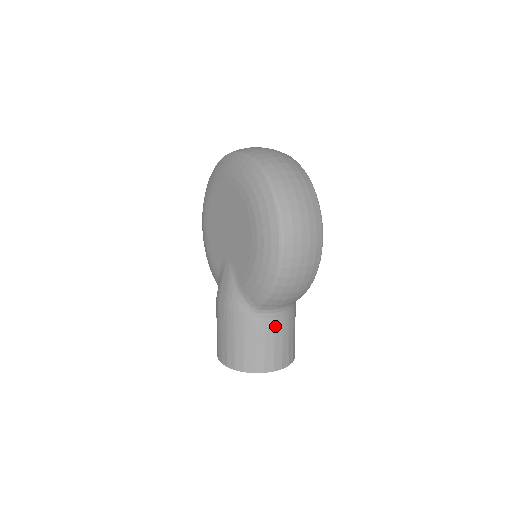
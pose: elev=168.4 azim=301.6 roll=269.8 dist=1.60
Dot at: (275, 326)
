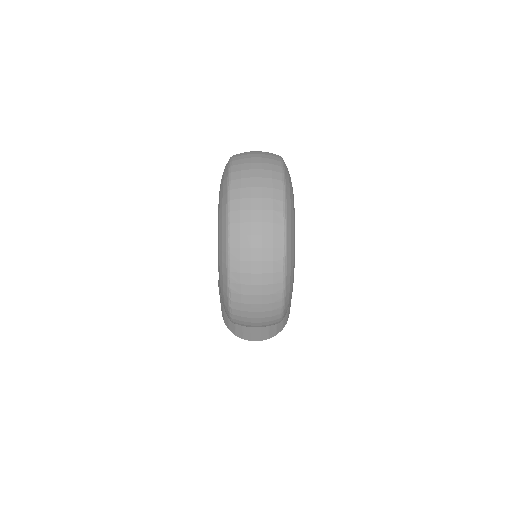
Dot at: occluded
